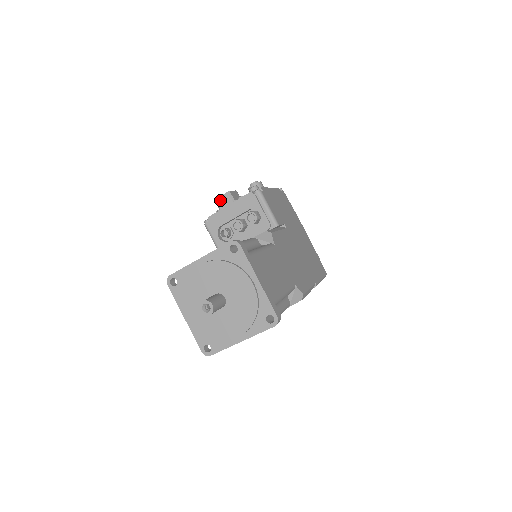
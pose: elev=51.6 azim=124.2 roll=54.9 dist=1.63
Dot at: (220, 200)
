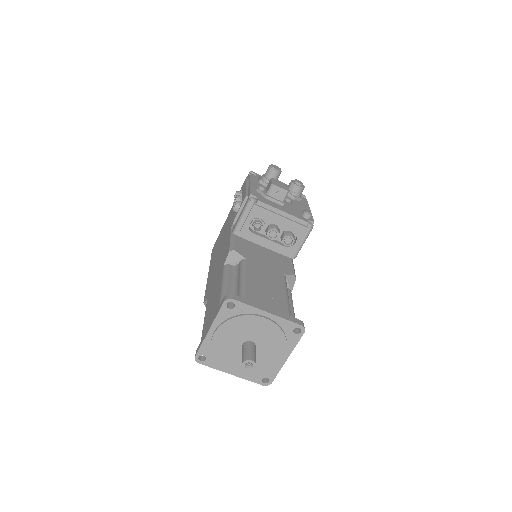
Dot at: (276, 189)
